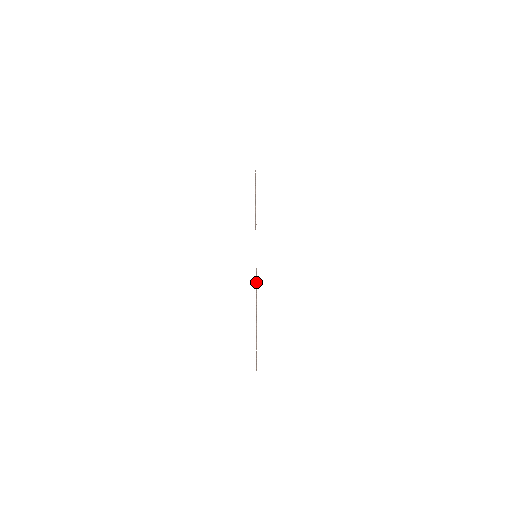
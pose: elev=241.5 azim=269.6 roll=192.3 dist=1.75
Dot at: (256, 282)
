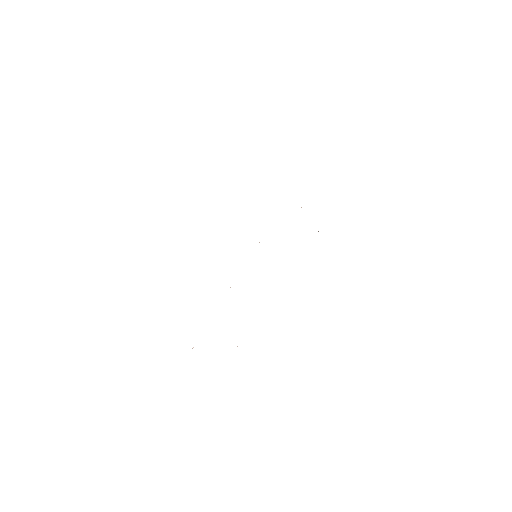
Dot at: occluded
